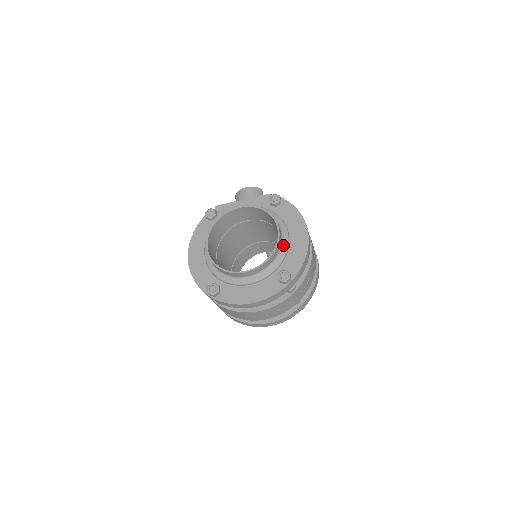
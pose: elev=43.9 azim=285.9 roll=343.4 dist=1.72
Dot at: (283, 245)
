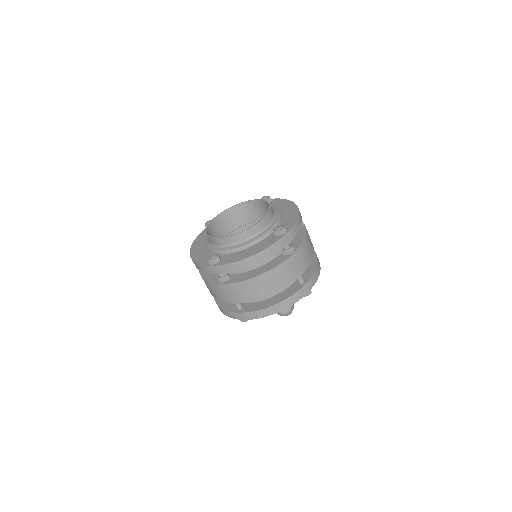
Dot at: (276, 216)
